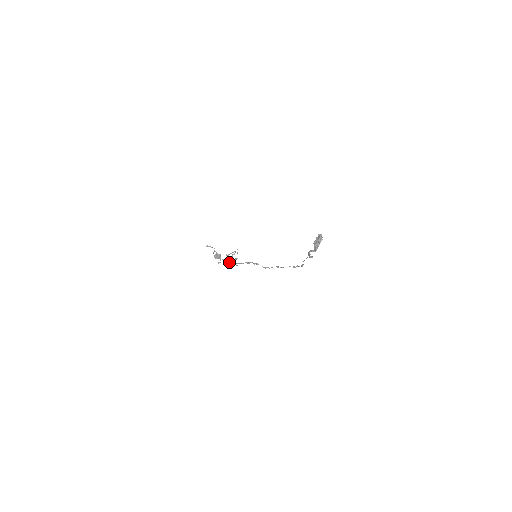
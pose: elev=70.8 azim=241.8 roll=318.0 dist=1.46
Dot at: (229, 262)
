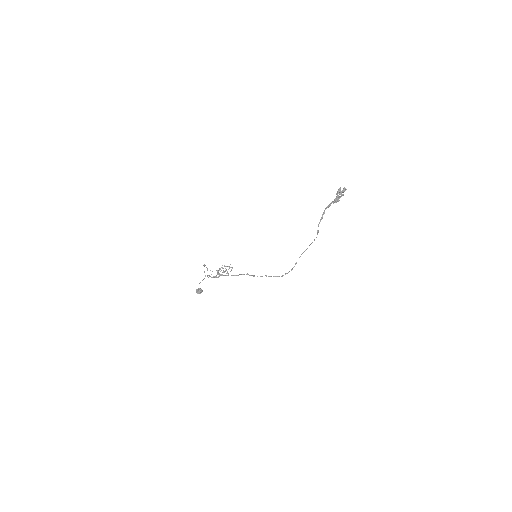
Dot at: occluded
